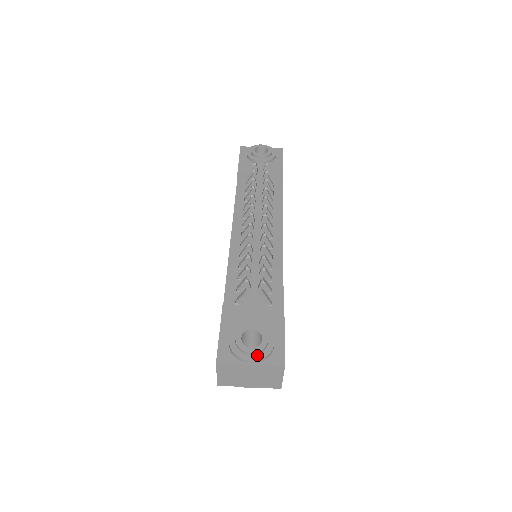
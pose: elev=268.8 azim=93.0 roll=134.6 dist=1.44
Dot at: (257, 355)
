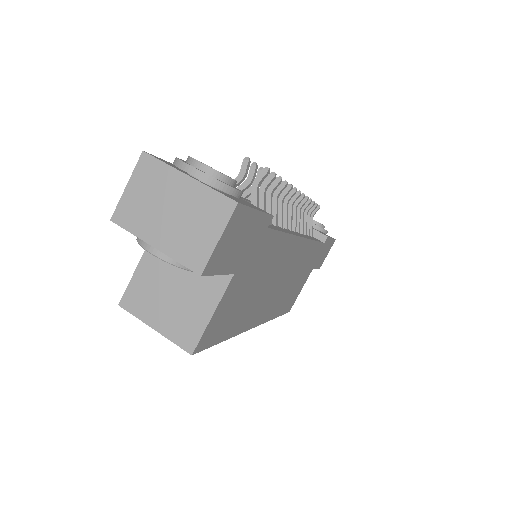
Dot at: (207, 173)
